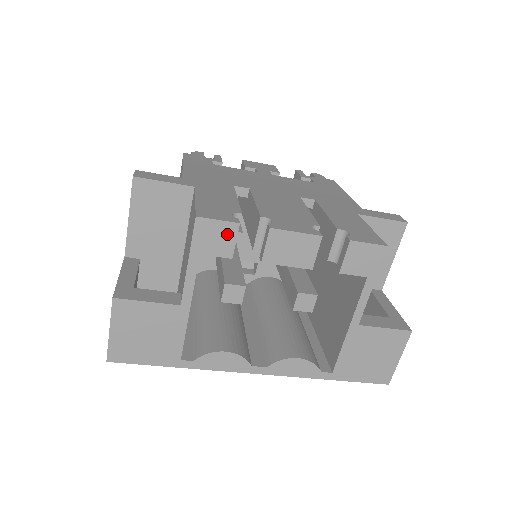
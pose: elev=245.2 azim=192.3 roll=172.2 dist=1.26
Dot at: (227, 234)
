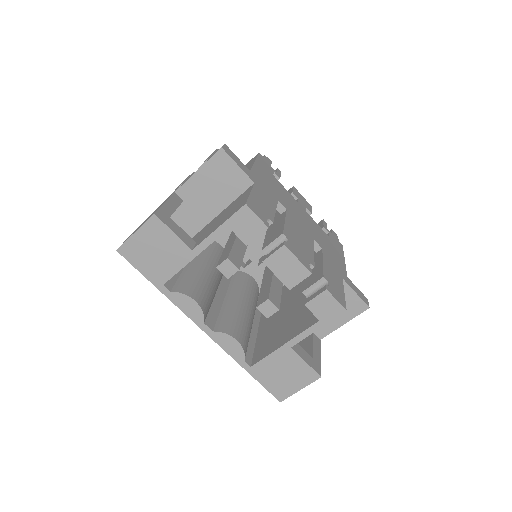
Dot at: (256, 228)
